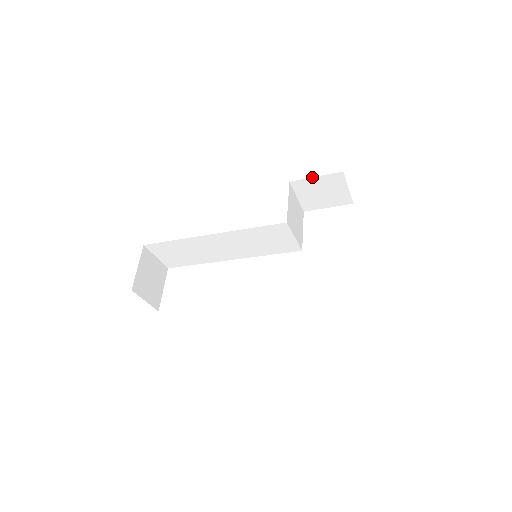
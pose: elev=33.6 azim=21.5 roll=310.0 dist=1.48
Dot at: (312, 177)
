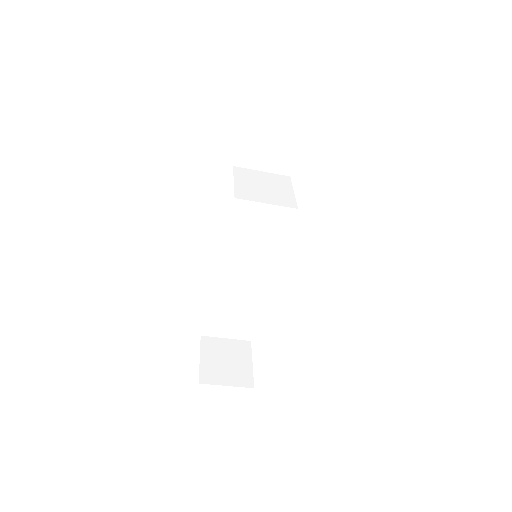
Dot at: (239, 140)
